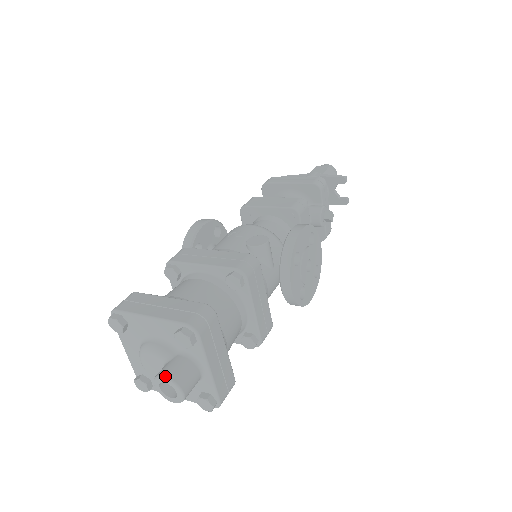
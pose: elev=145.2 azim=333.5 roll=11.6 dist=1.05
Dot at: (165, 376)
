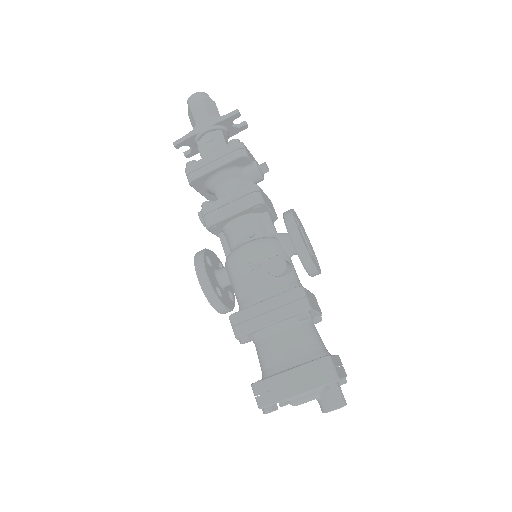
Dot at: occluded
